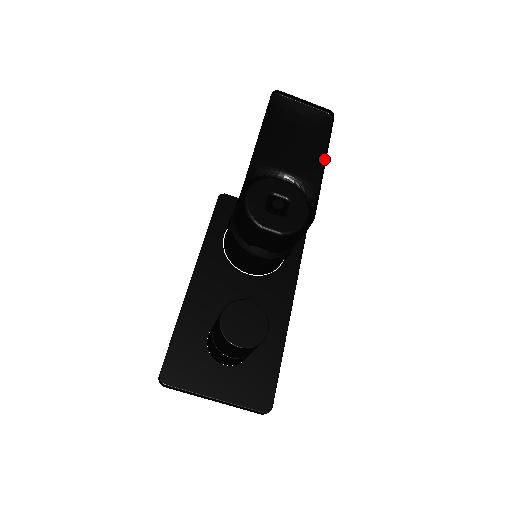
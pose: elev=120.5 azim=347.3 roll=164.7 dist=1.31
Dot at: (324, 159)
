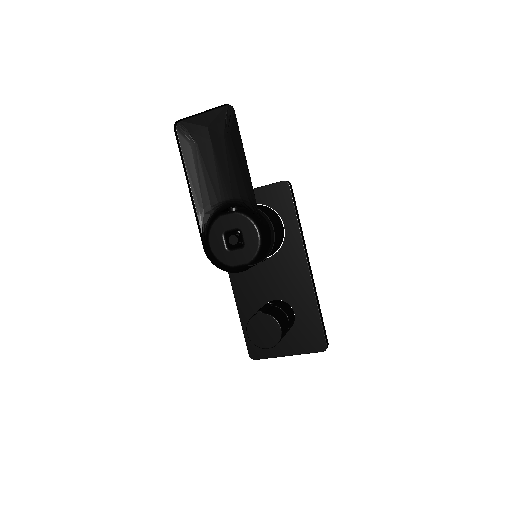
Dot at: (247, 165)
